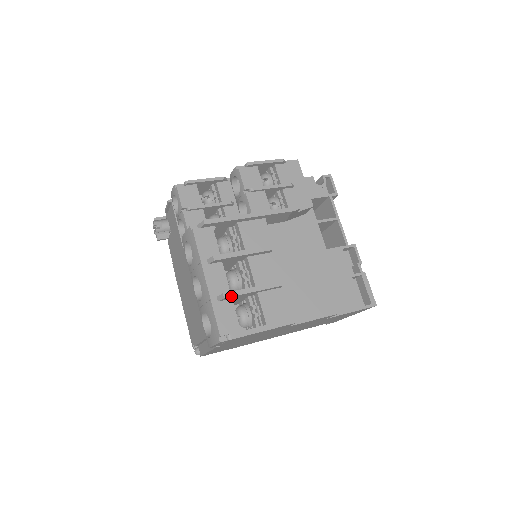
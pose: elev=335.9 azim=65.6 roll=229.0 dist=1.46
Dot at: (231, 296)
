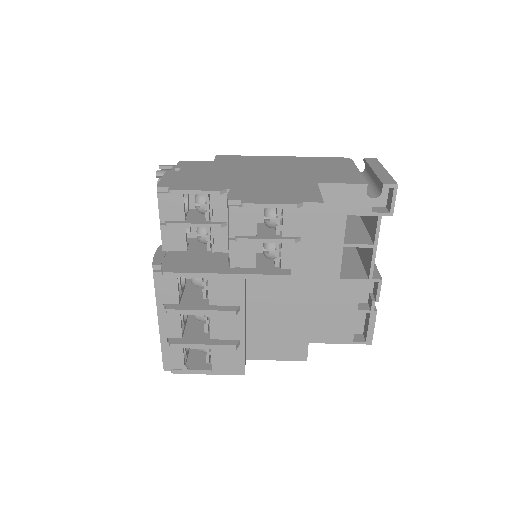
Dot at: (178, 347)
